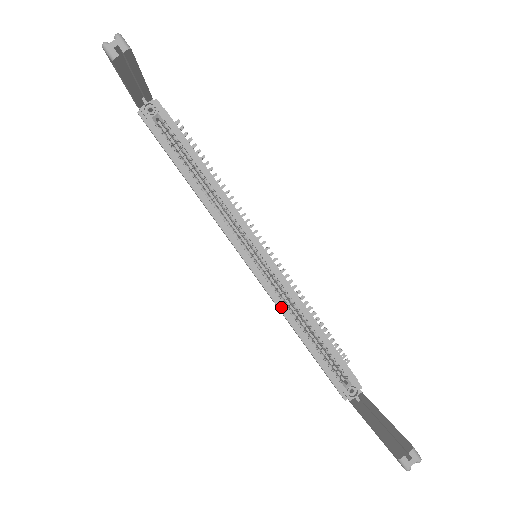
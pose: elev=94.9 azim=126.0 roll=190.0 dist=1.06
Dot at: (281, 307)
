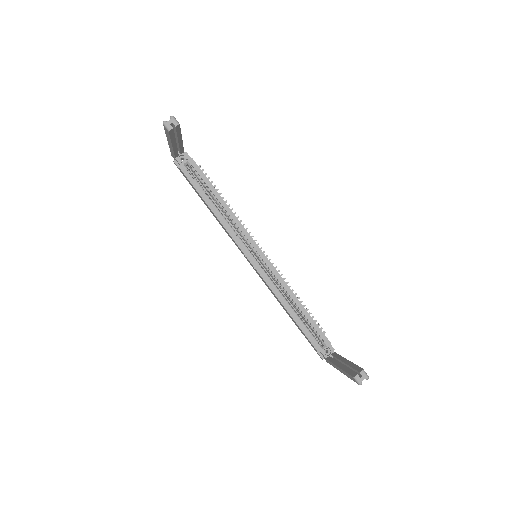
Dot at: (274, 291)
